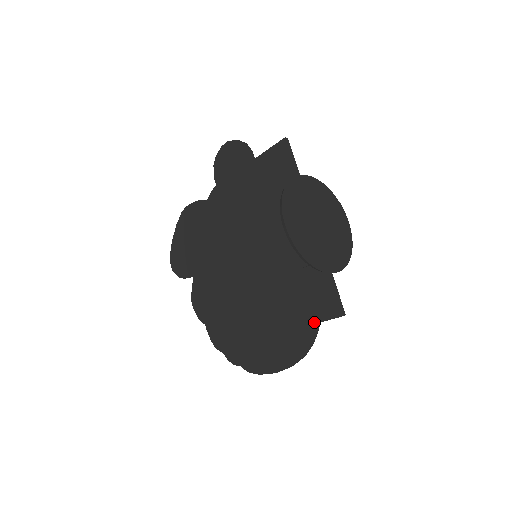
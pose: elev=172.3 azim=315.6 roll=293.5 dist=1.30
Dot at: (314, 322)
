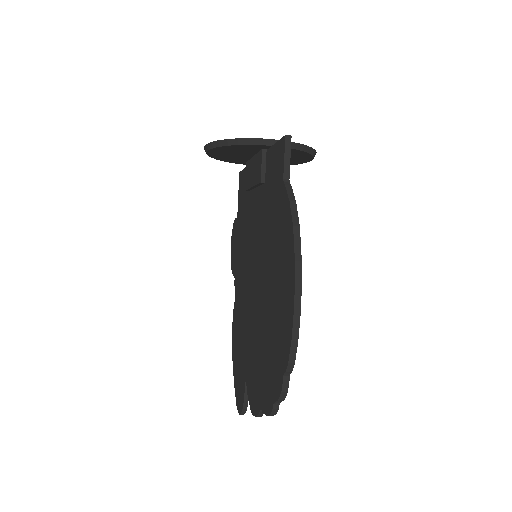
Dot at: (282, 186)
